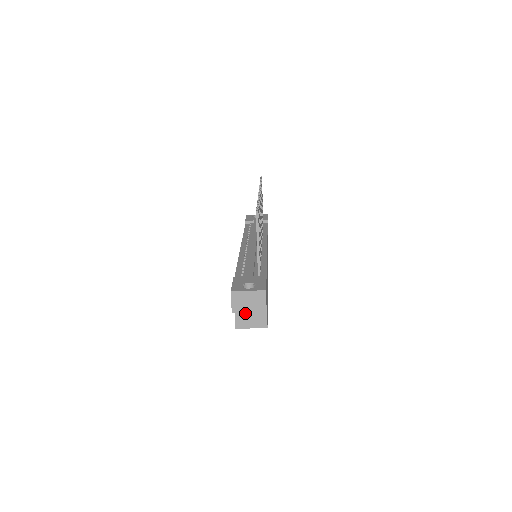
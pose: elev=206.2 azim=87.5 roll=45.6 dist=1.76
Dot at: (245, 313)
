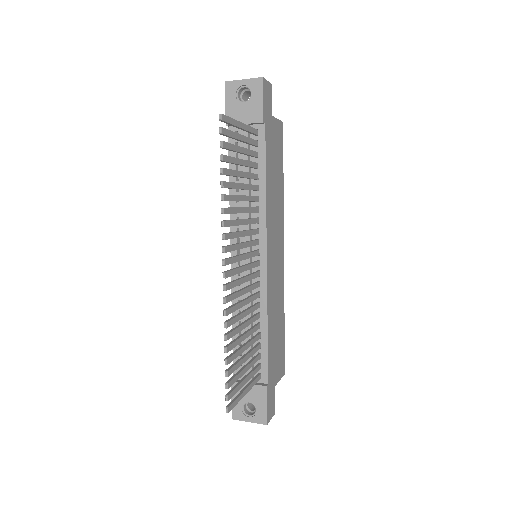
Dot at: occluded
